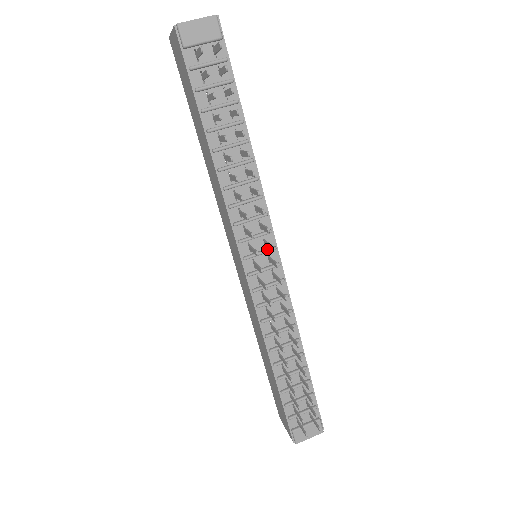
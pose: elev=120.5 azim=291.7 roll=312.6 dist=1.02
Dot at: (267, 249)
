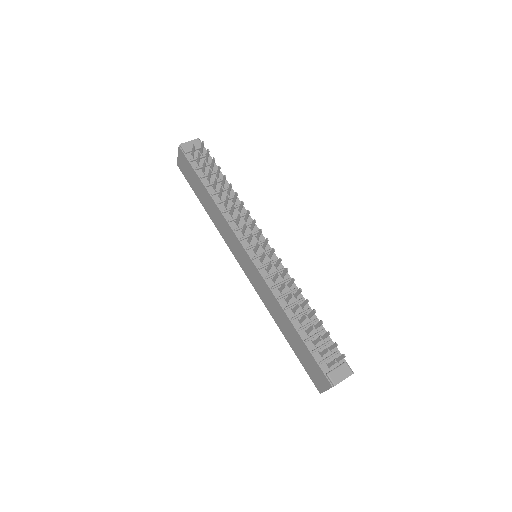
Dot at: (260, 241)
